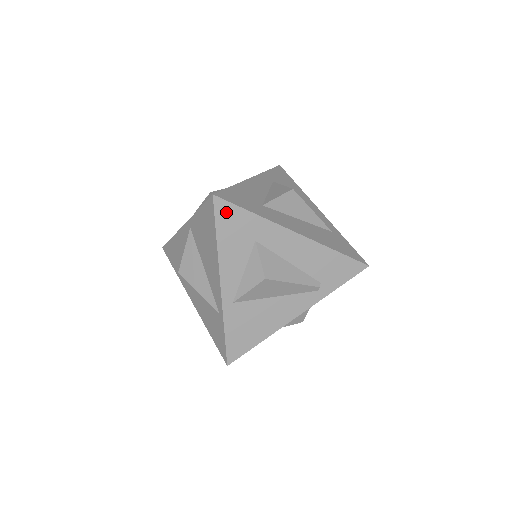
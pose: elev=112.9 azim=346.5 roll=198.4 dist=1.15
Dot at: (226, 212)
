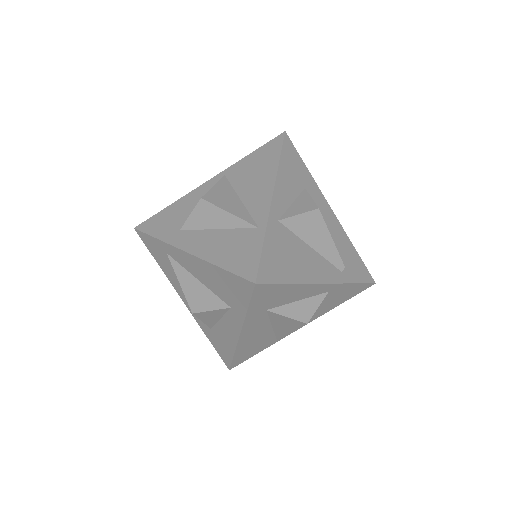
Dot at: (290, 150)
